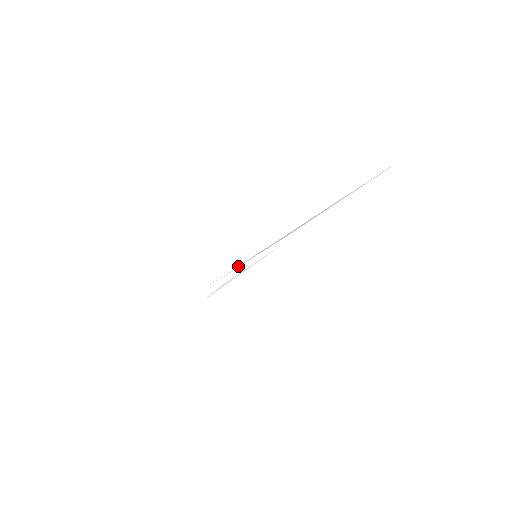
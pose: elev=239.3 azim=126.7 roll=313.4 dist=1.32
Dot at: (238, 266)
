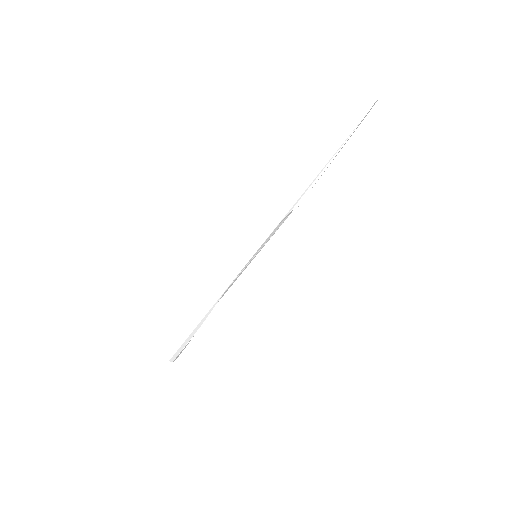
Dot at: occluded
